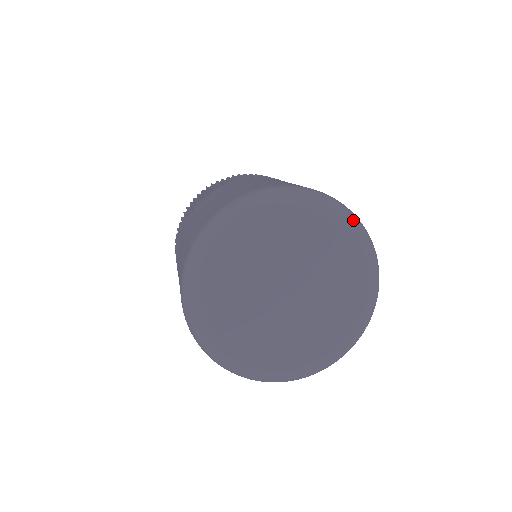
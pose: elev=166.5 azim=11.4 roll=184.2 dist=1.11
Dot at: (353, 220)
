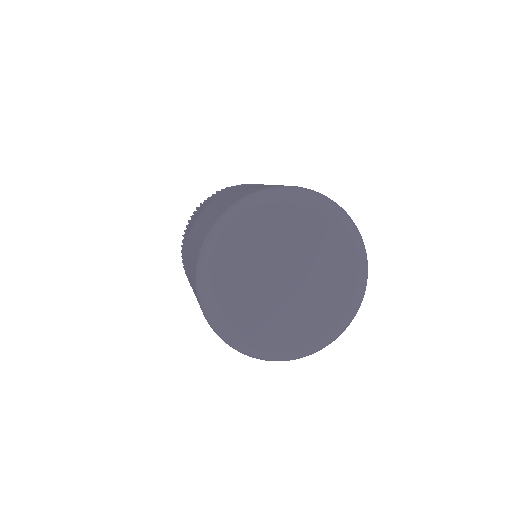
Dot at: (322, 200)
